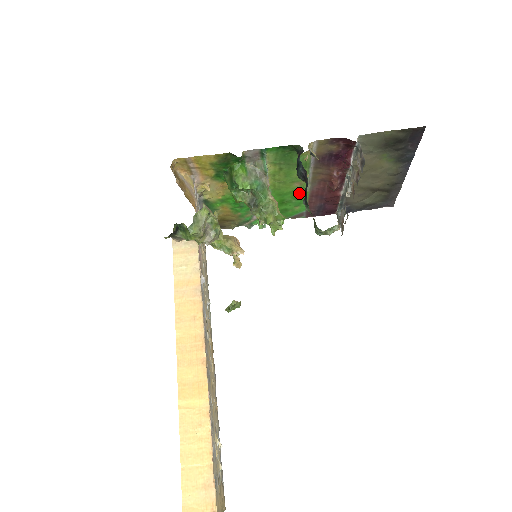
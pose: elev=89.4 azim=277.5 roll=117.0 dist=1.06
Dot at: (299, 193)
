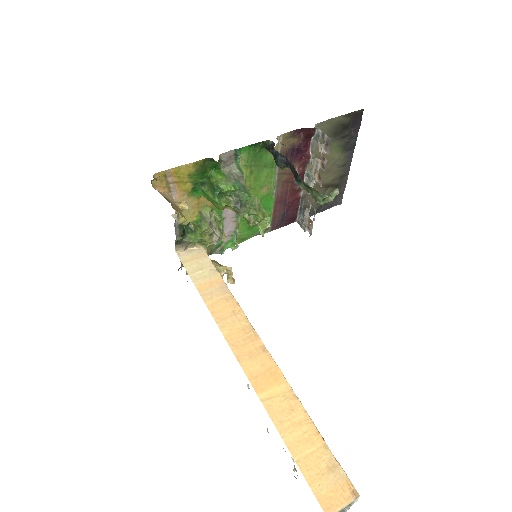
Dot at: (266, 200)
